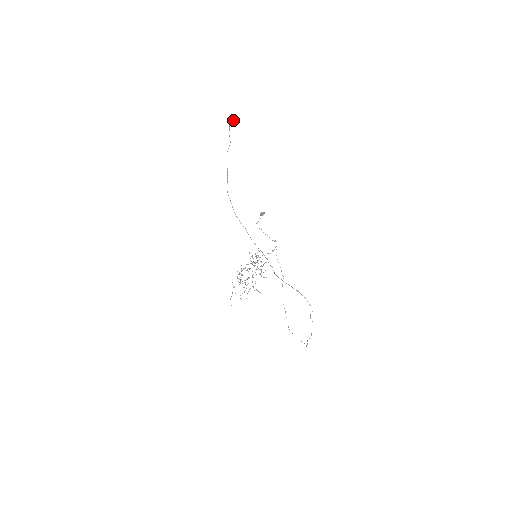
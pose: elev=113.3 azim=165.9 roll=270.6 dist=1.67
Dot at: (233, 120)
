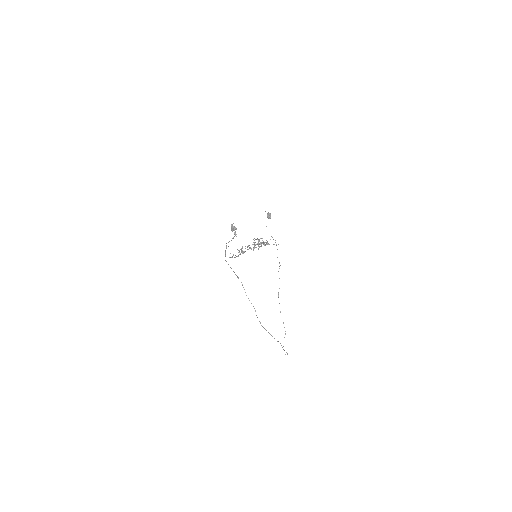
Dot at: (233, 228)
